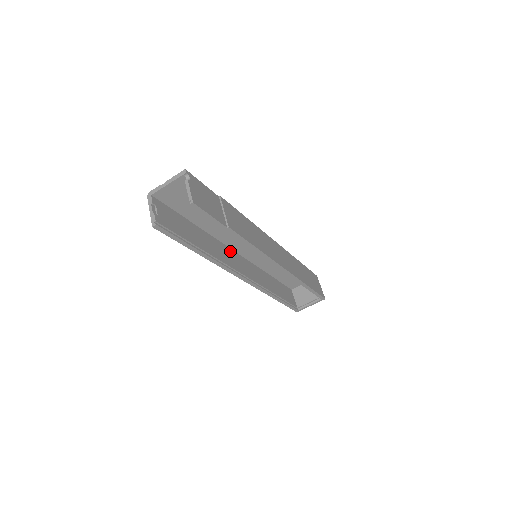
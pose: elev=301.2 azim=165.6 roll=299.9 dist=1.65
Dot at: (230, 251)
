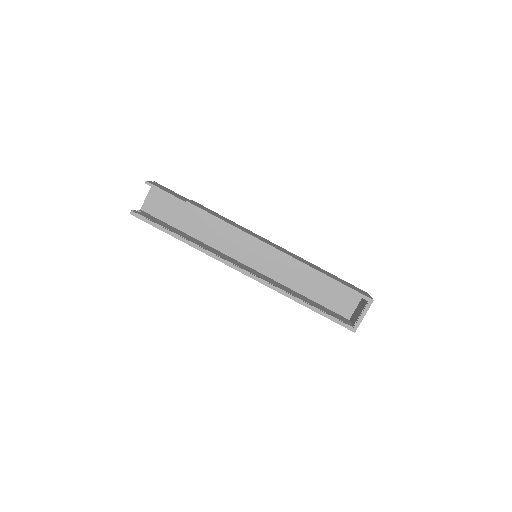
Dot at: (232, 259)
